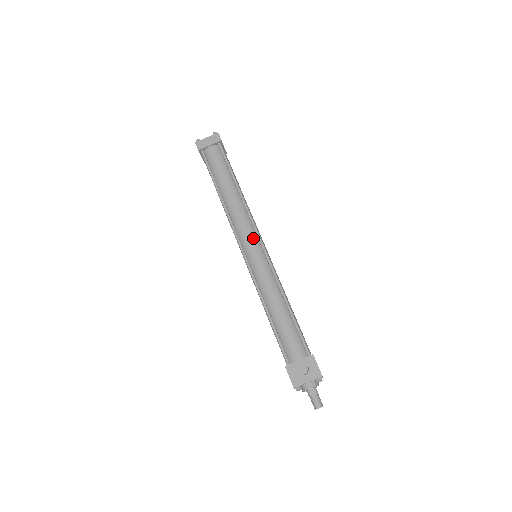
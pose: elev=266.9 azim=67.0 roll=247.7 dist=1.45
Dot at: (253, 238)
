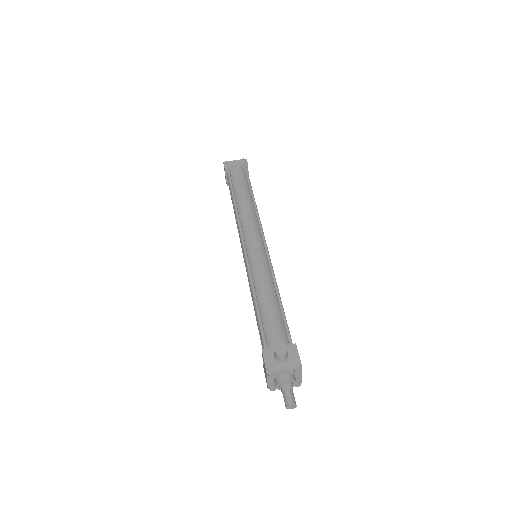
Dot at: (257, 237)
